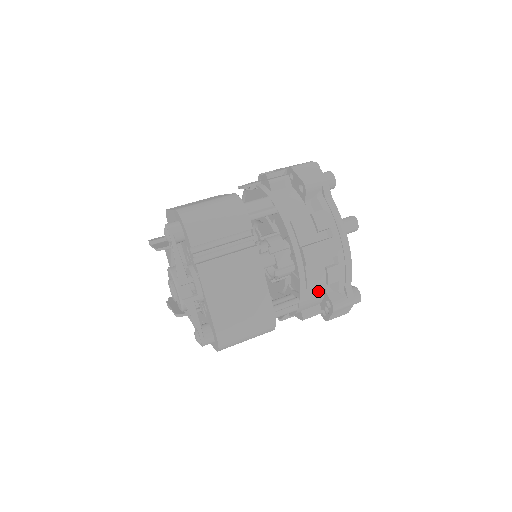
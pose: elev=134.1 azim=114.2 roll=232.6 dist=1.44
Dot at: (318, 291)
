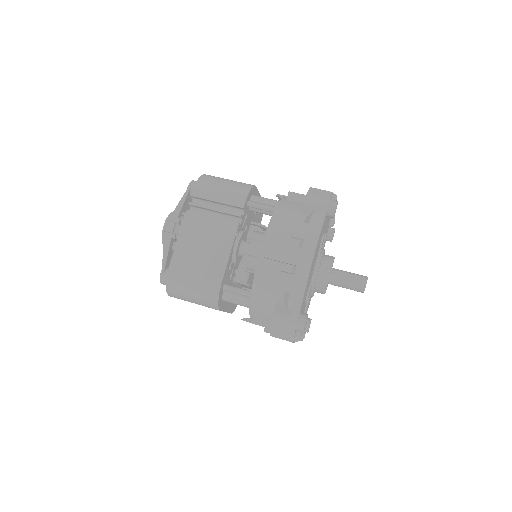
Dot at: (271, 295)
